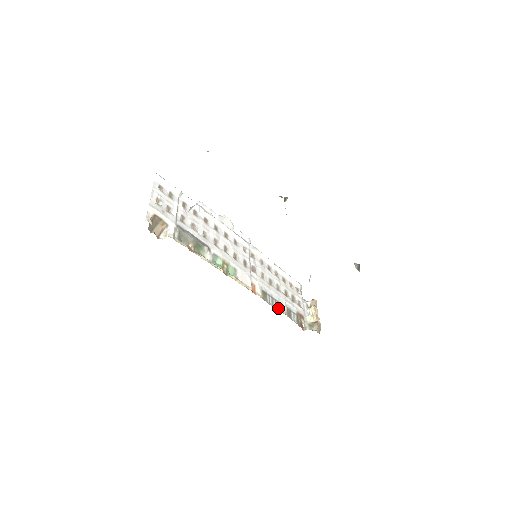
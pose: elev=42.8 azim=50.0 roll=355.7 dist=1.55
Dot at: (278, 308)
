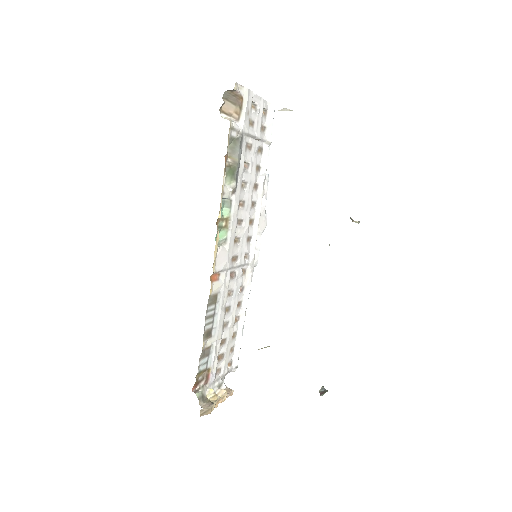
Dot at: (206, 329)
